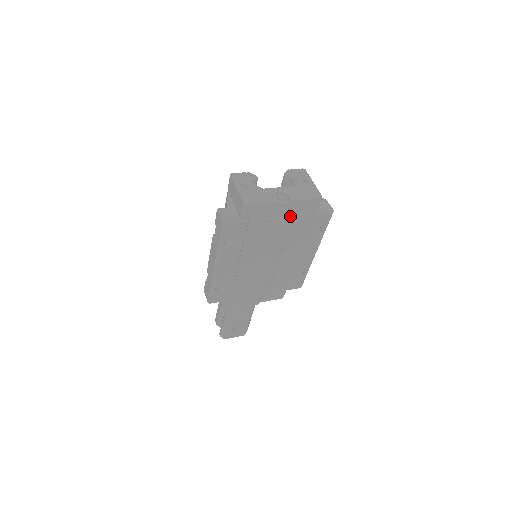
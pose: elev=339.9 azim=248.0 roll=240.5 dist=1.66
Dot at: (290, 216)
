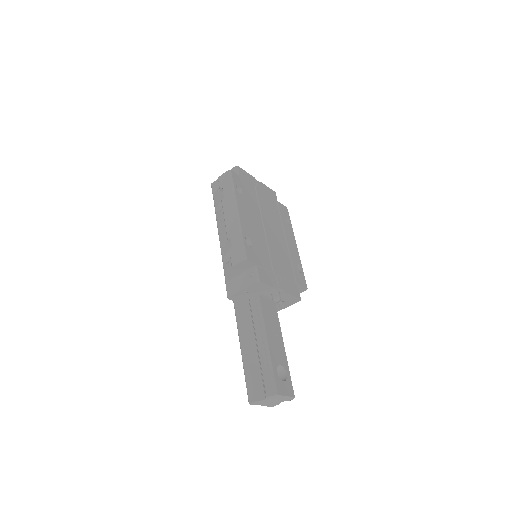
Dot at: (265, 193)
